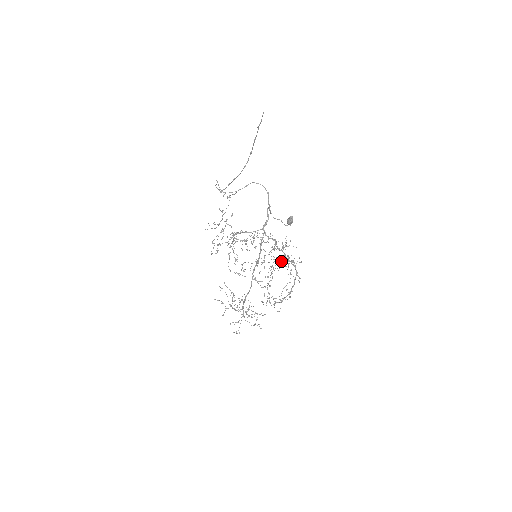
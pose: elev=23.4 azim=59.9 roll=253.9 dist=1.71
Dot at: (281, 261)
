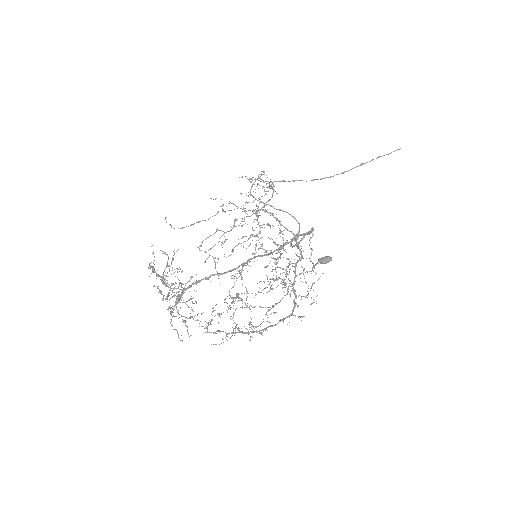
Dot at: (285, 285)
